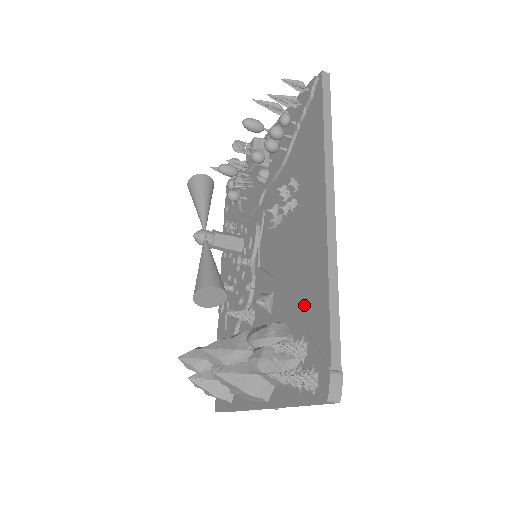
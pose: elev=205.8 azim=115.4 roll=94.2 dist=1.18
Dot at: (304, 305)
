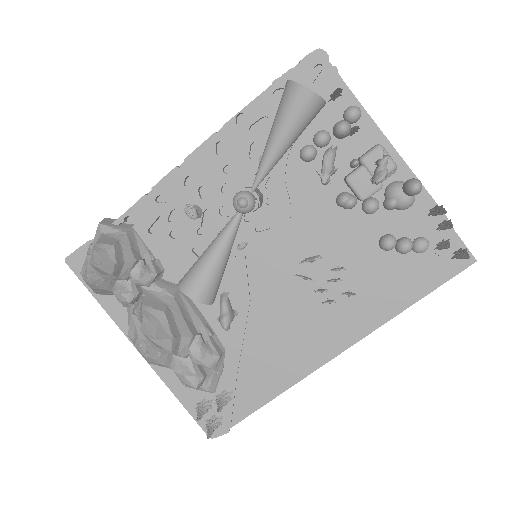
Dot at: (252, 369)
